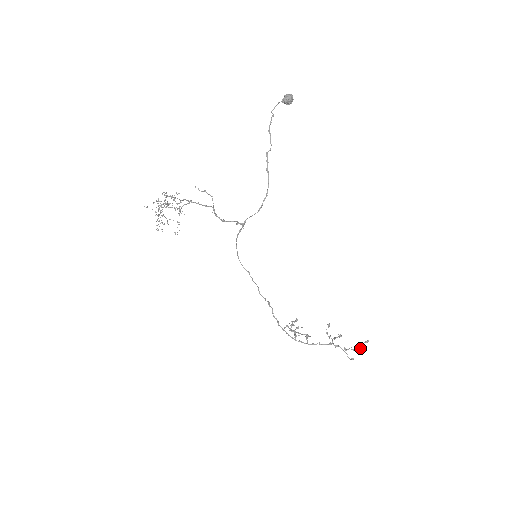
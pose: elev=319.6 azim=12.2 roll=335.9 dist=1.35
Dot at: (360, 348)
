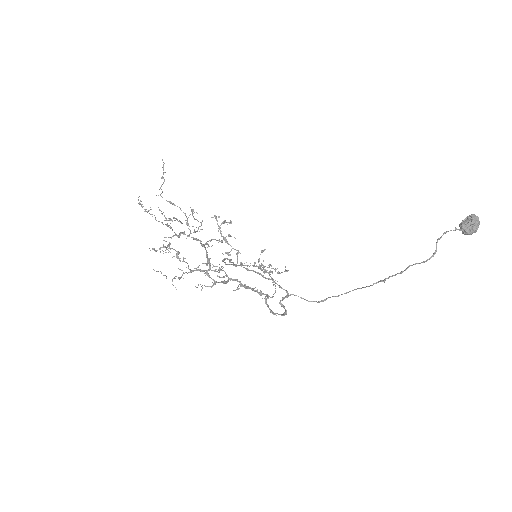
Dot at: (278, 273)
